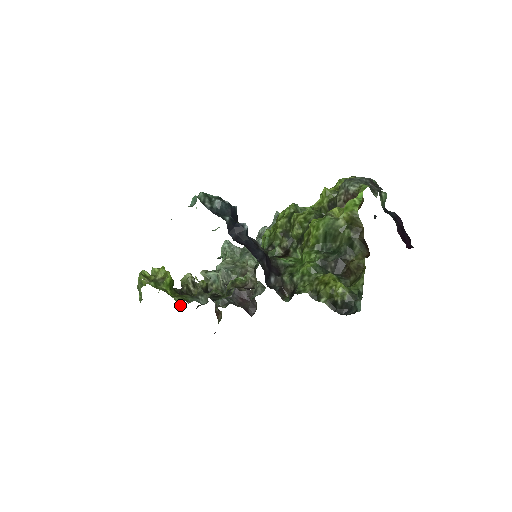
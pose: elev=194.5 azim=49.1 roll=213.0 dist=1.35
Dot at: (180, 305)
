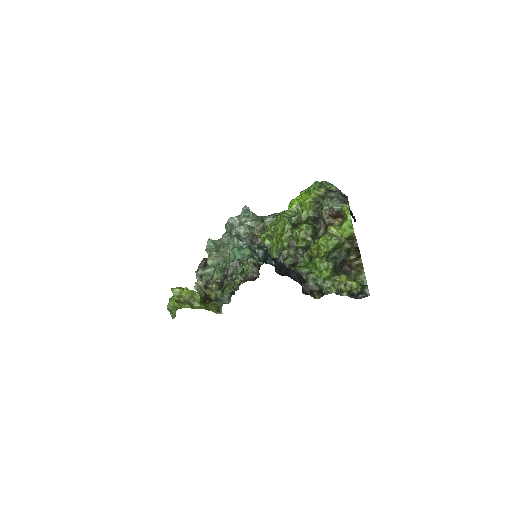
Dot at: occluded
